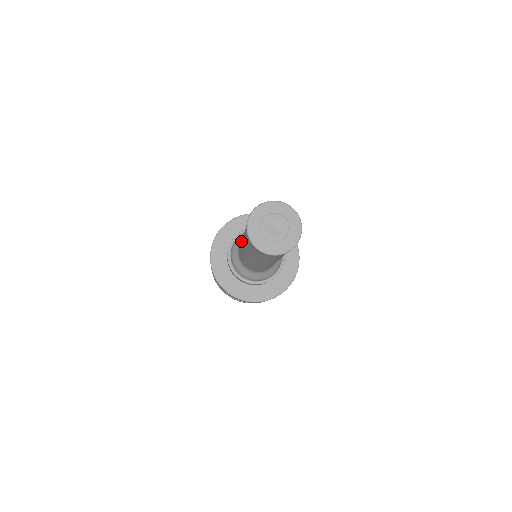
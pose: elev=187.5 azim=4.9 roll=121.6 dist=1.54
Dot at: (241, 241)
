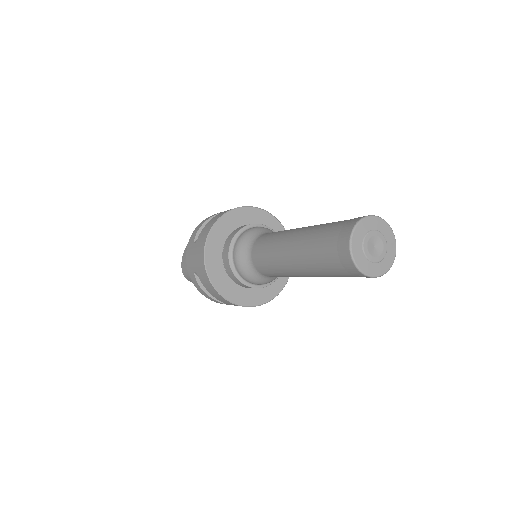
Dot at: (249, 264)
